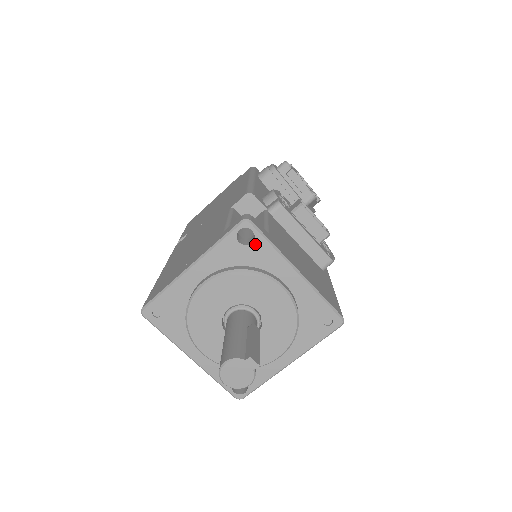
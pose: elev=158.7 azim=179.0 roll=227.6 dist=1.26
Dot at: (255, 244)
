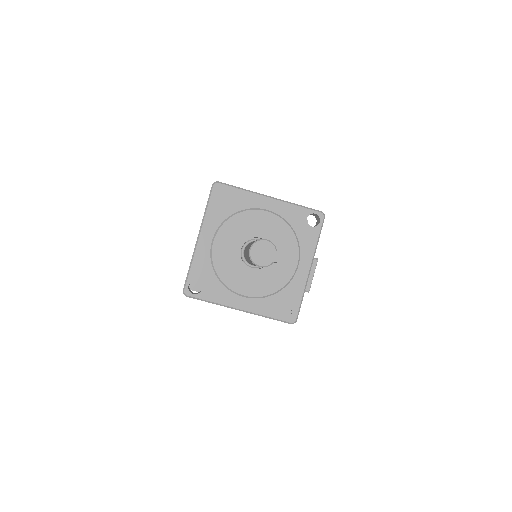
Dot at: (312, 229)
